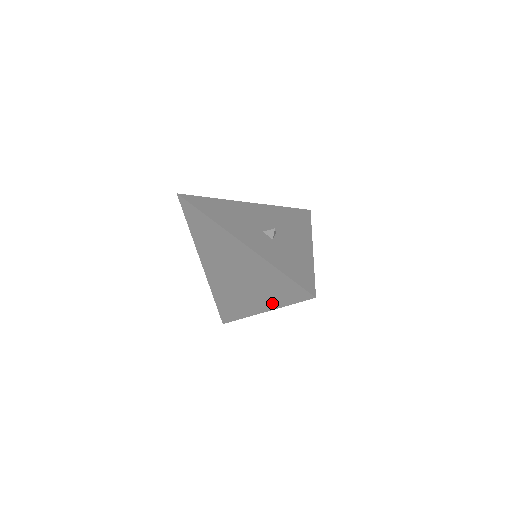
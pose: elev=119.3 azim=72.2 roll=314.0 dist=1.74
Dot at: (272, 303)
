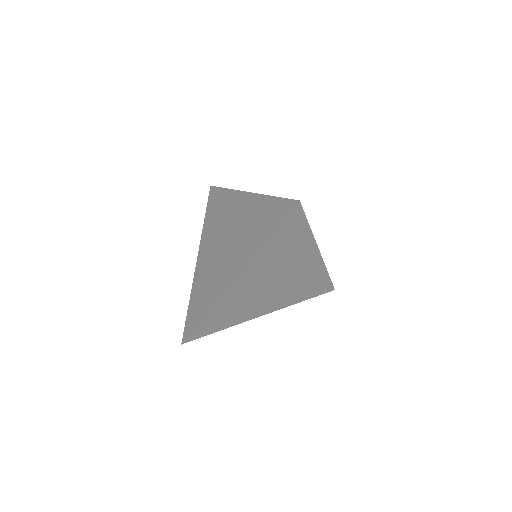
Dot at: (250, 253)
